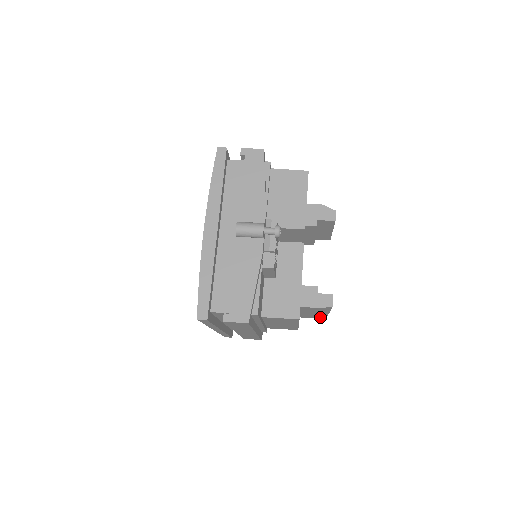
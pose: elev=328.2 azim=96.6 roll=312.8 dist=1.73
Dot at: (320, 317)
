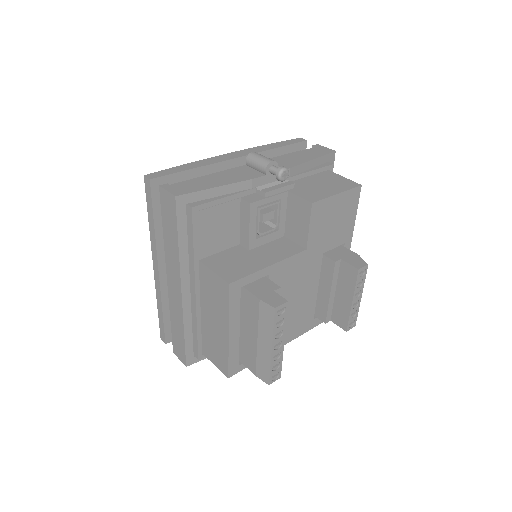
Dot at: (262, 375)
